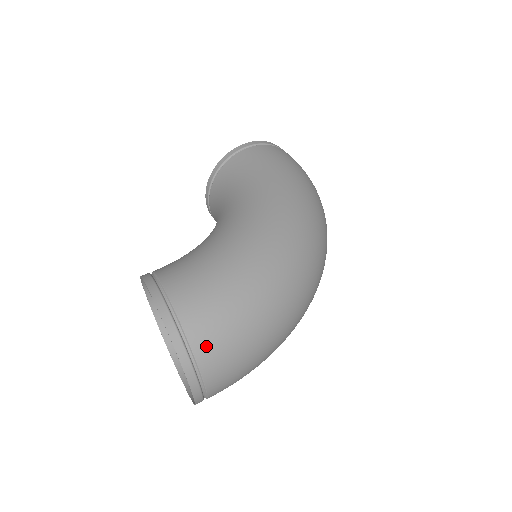
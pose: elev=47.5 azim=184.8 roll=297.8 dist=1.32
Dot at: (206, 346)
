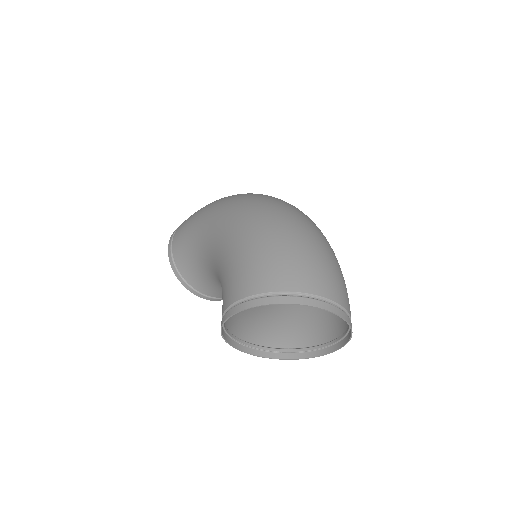
Dot at: (294, 281)
